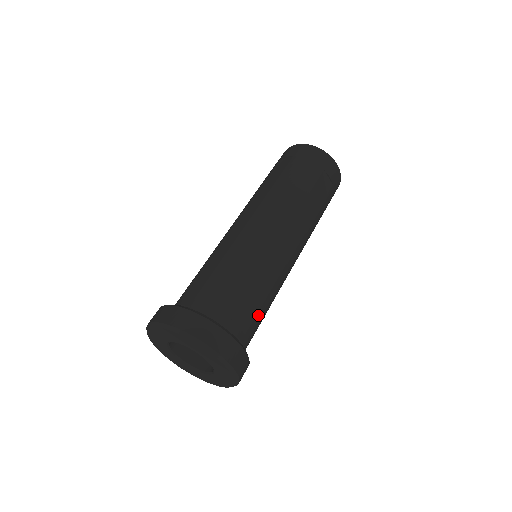
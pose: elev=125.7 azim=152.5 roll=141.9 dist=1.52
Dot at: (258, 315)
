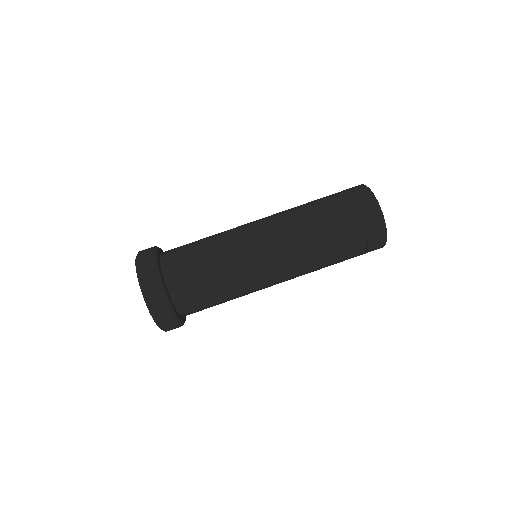
Dot at: (211, 305)
